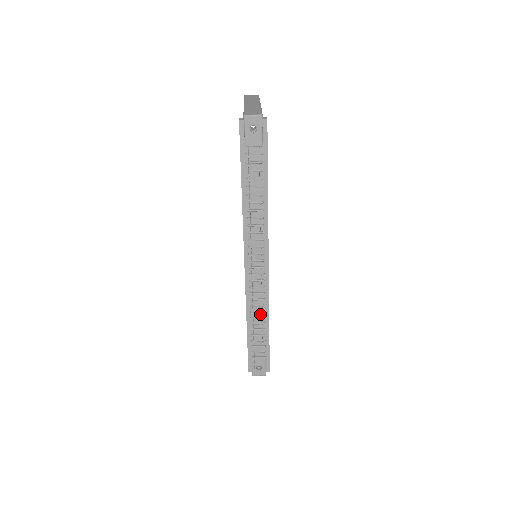
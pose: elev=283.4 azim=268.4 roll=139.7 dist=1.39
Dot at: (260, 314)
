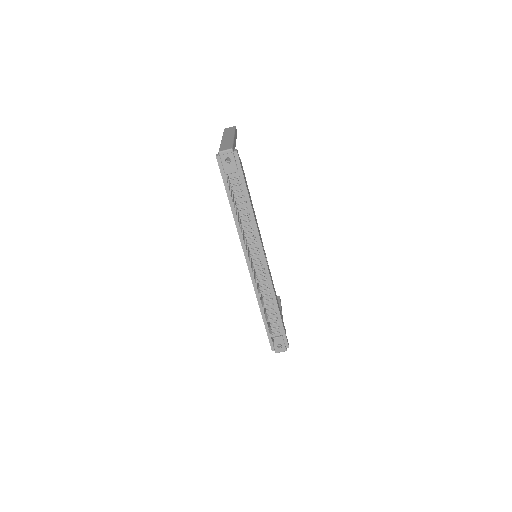
Dot at: (269, 302)
